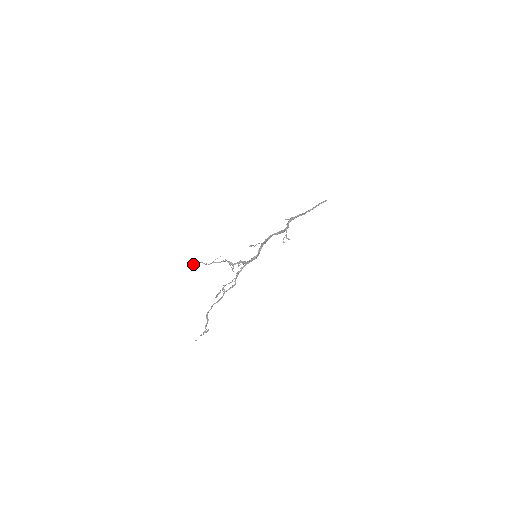
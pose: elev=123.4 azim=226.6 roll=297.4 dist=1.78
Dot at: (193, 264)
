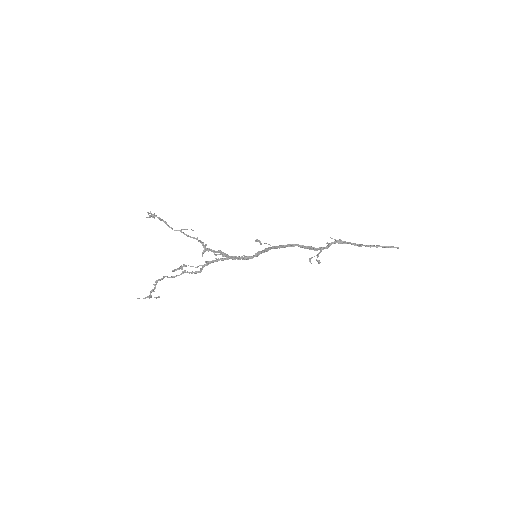
Dot at: (154, 217)
